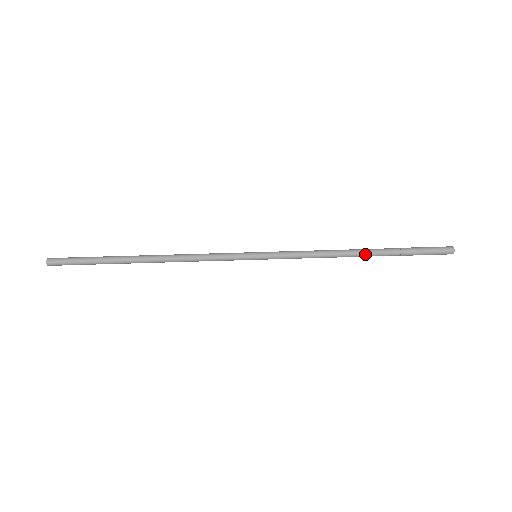
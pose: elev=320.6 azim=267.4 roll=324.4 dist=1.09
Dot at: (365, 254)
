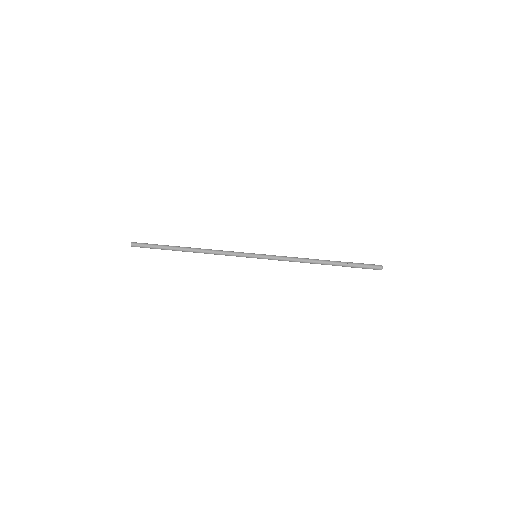
Dot at: (324, 263)
